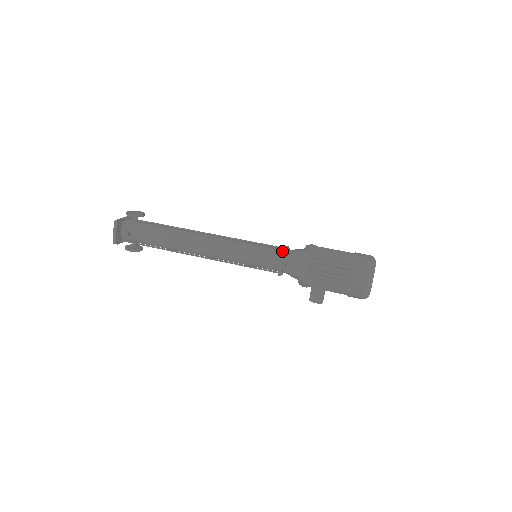
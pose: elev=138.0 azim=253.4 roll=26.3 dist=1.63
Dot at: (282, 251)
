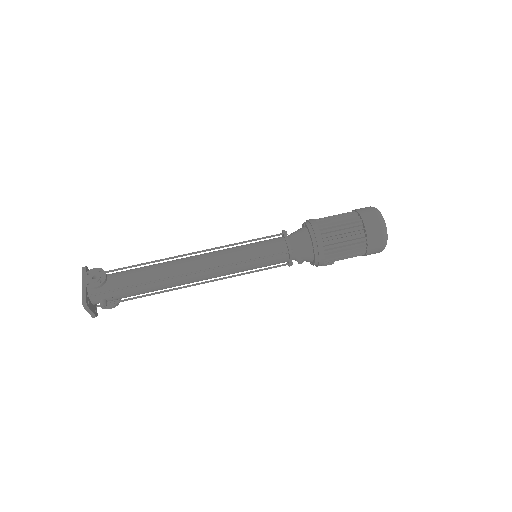
Dot at: (289, 252)
